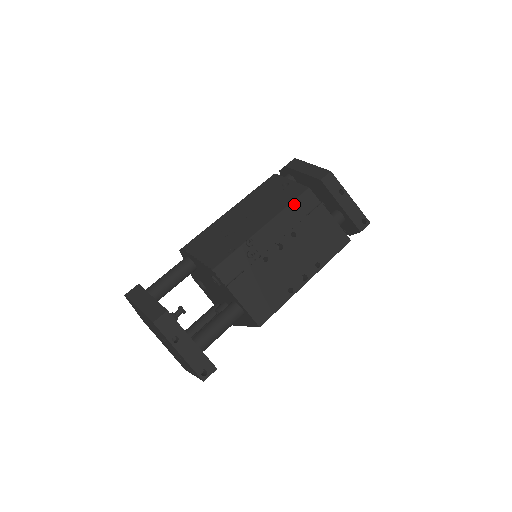
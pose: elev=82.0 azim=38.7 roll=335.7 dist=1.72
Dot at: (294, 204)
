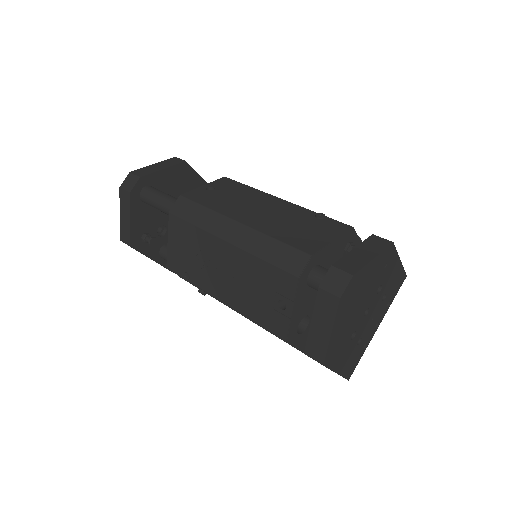
Dot at: (261, 326)
